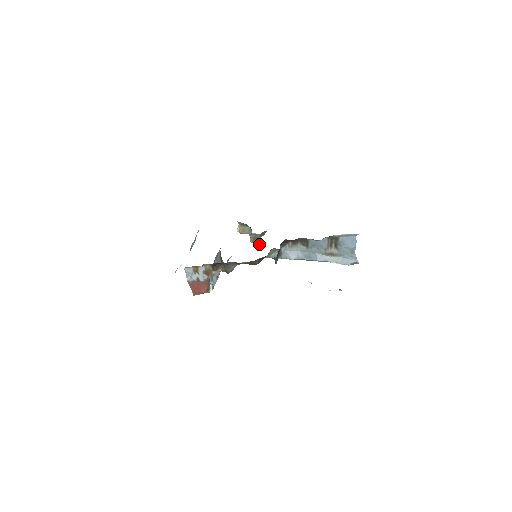
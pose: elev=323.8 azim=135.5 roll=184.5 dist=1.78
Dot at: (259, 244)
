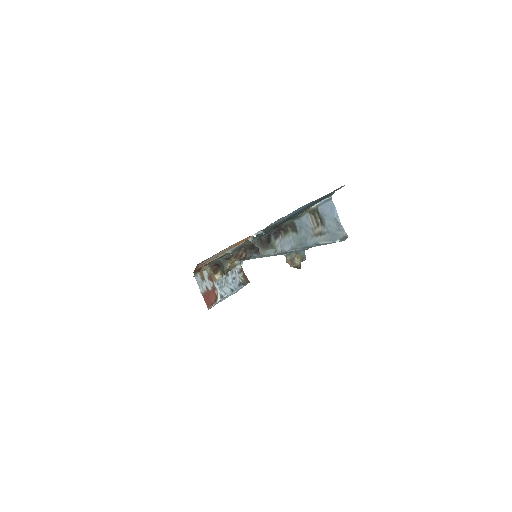
Dot at: (298, 267)
